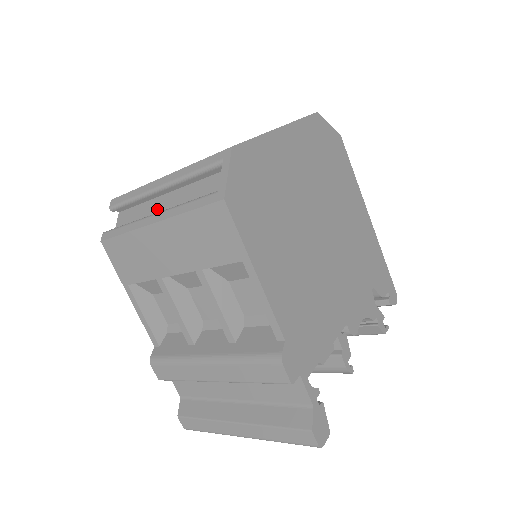
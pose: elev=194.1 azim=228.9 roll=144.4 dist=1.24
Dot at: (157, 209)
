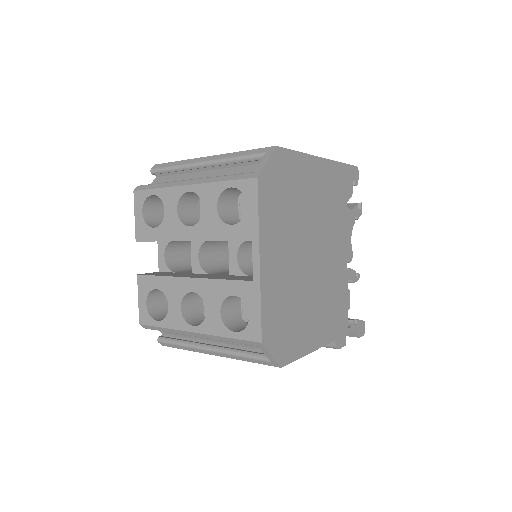
Dot at: occluded
